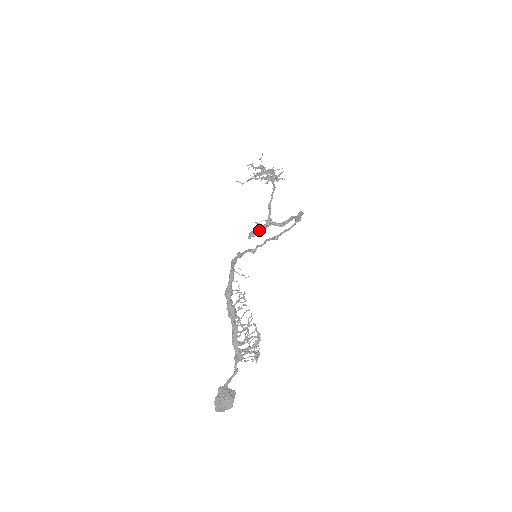
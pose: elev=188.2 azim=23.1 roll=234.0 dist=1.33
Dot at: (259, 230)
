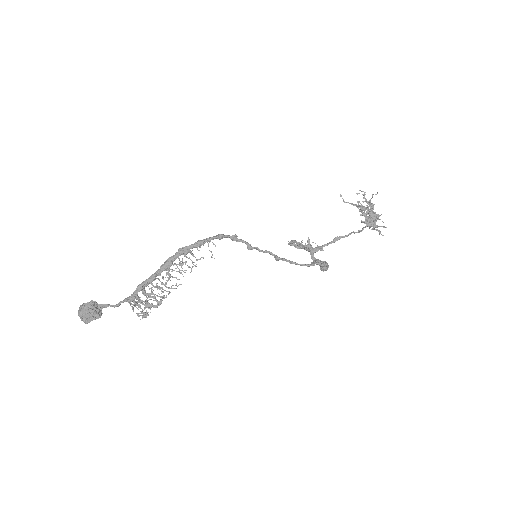
Dot at: (299, 245)
